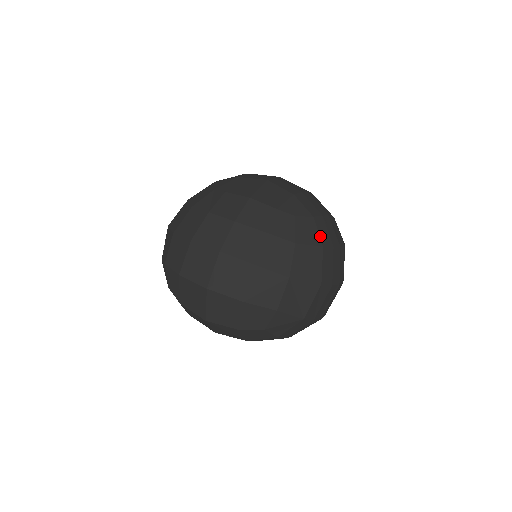
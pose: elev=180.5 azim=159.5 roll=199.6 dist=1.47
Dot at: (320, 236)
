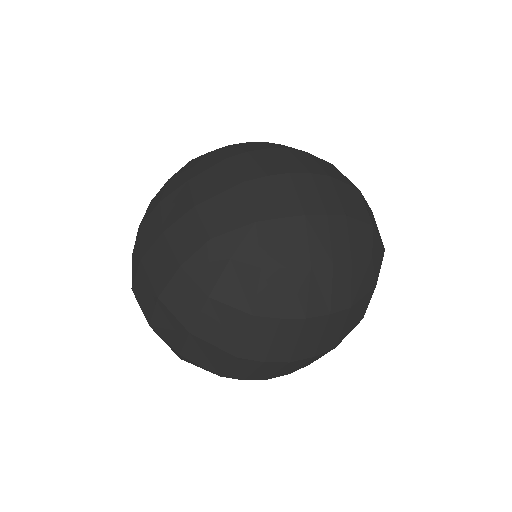
Dot at: (257, 299)
